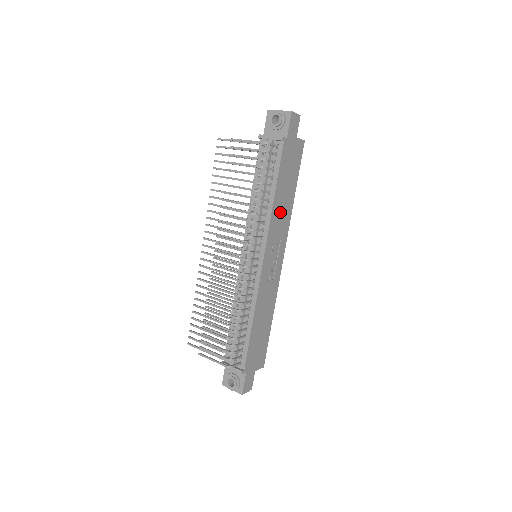
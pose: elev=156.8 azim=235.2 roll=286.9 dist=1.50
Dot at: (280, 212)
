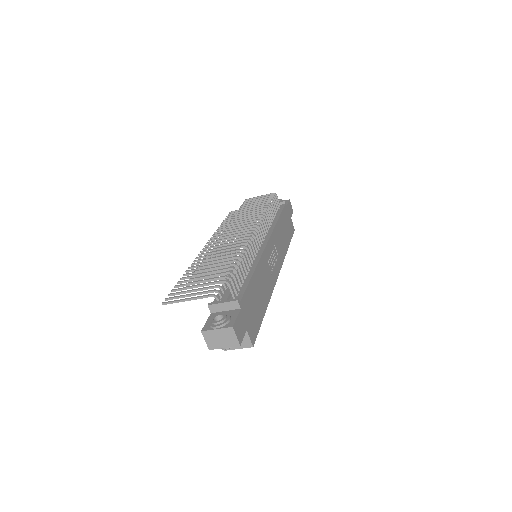
Dot at: (280, 237)
